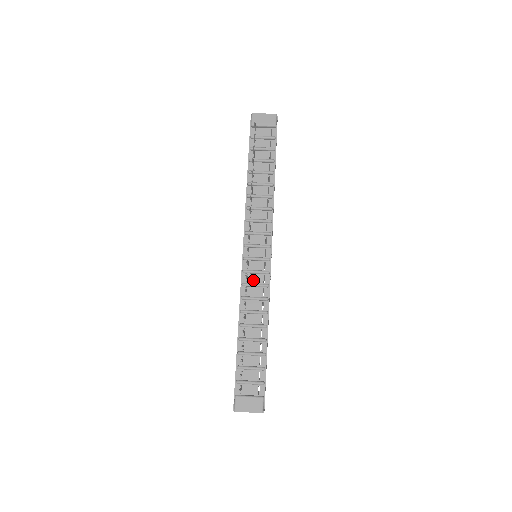
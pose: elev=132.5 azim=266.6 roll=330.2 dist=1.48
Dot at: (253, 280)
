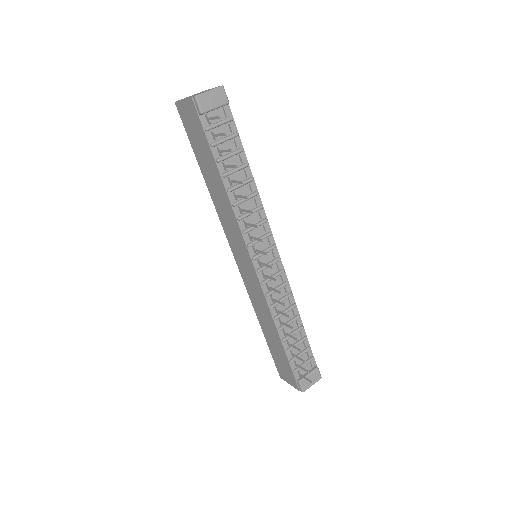
Dot at: (273, 285)
